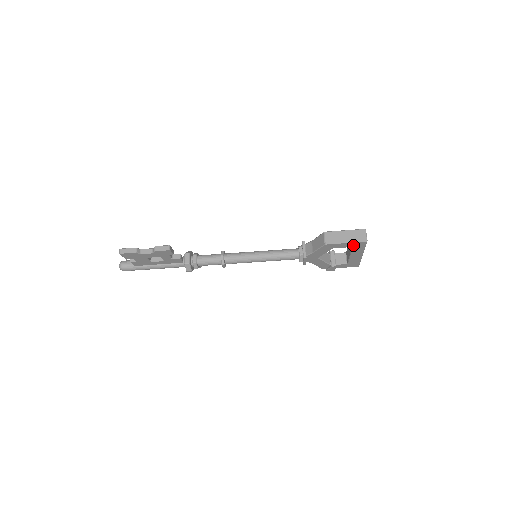
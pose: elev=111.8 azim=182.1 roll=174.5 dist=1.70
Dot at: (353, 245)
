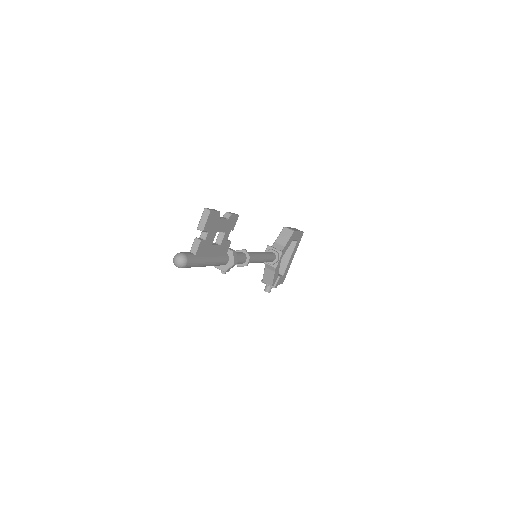
Dot at: (298, 237)
